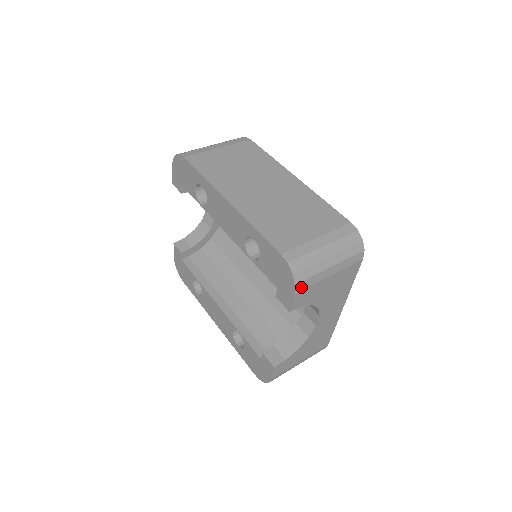
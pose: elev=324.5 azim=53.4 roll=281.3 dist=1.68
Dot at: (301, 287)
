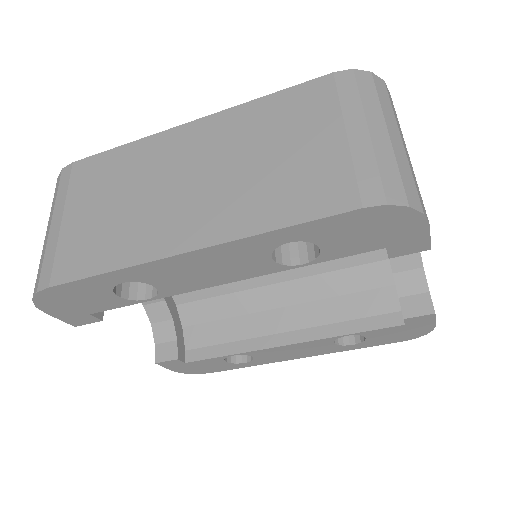
Dot at: (422, 207)
